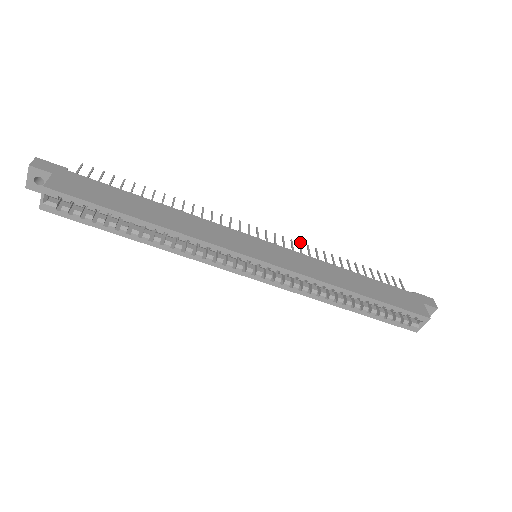
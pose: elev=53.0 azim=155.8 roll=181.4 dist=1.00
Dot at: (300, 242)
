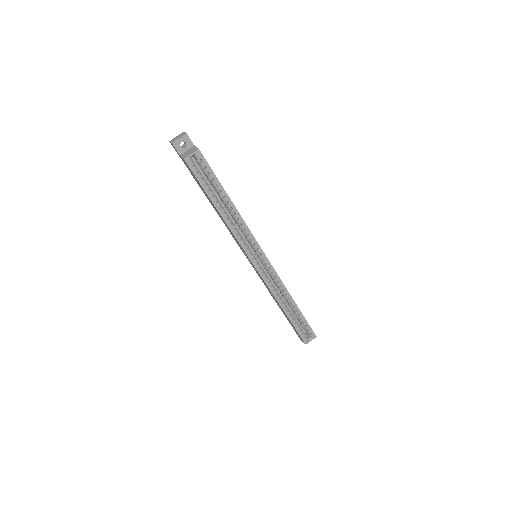
Dot at: occluded
